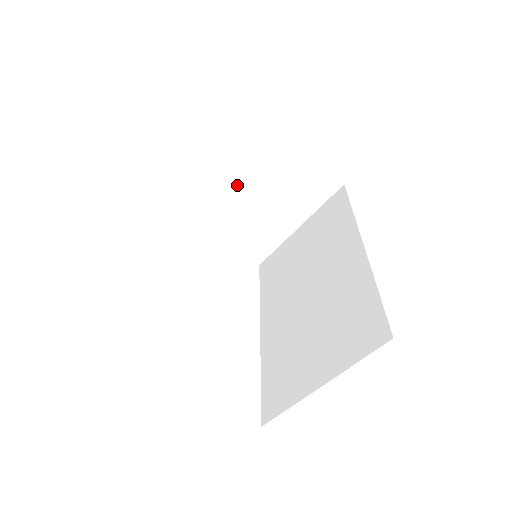
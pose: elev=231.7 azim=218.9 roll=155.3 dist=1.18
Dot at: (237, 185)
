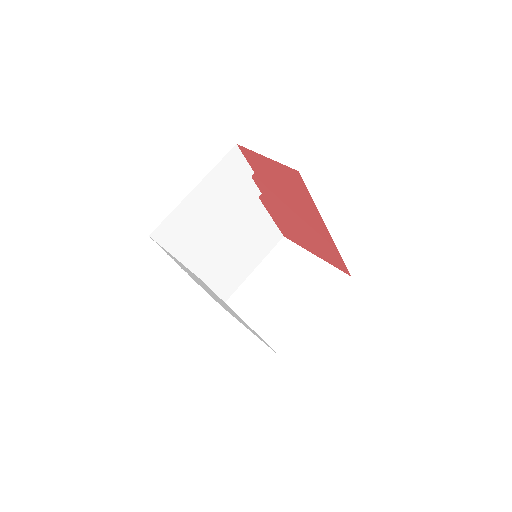
Dot at: (273, 286)
